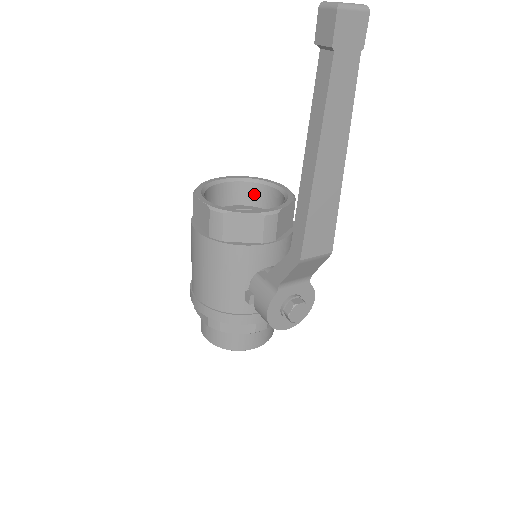
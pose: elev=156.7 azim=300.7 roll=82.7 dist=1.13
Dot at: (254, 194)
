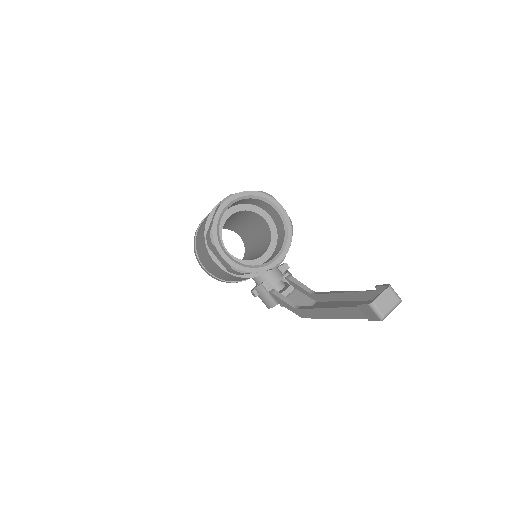
Dot at: (252, 201)
